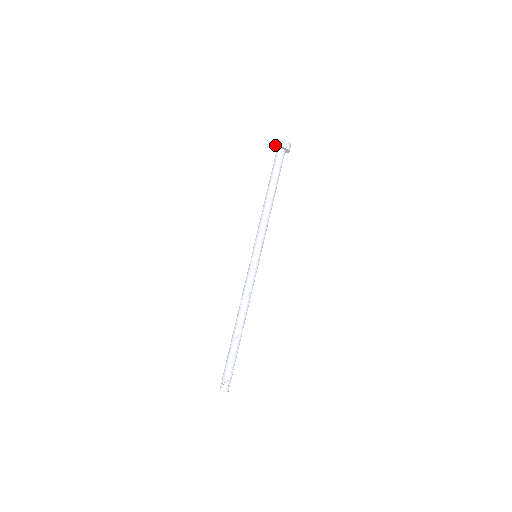
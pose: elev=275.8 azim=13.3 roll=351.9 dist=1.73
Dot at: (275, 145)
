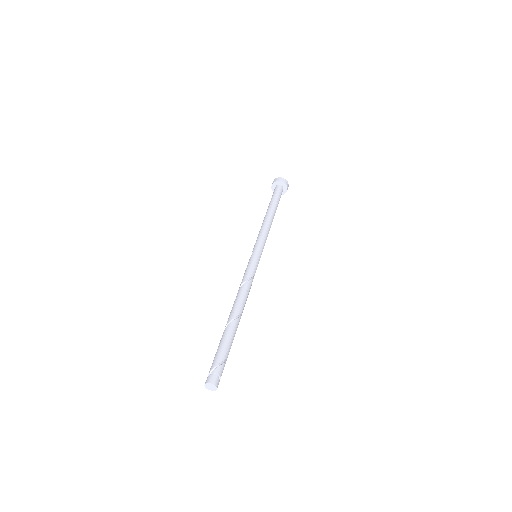
Dot at: (271, 186)
